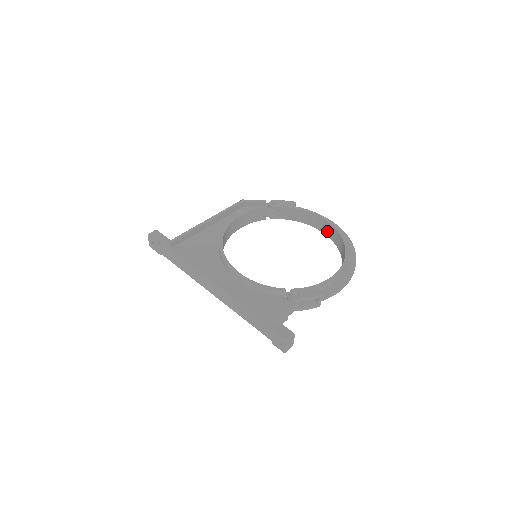
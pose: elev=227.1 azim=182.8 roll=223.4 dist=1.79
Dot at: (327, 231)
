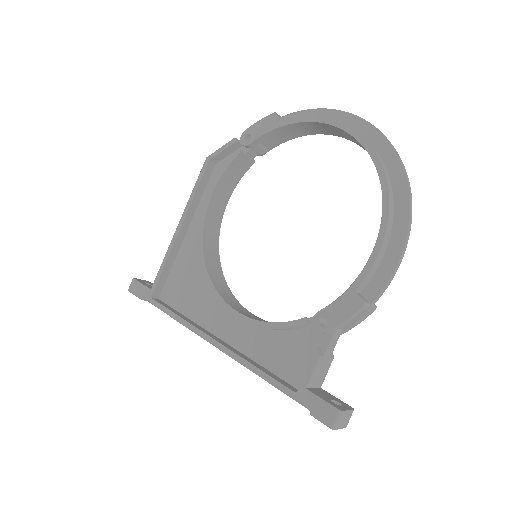
Dot at: (345, 136)
